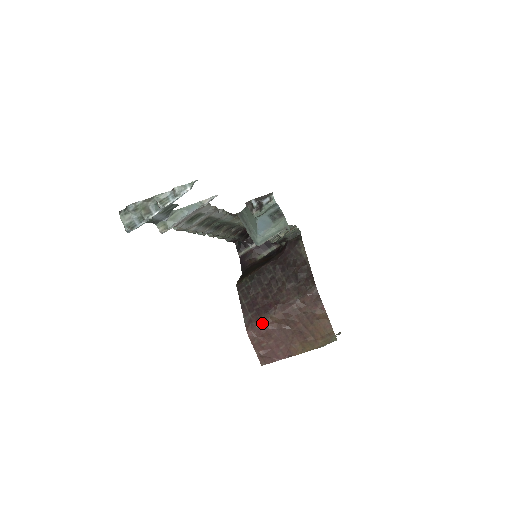
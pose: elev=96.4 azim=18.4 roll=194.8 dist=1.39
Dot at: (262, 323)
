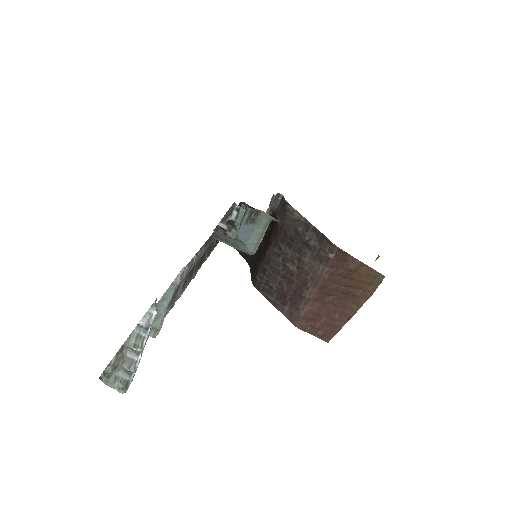
Dot at: (304, 310)
